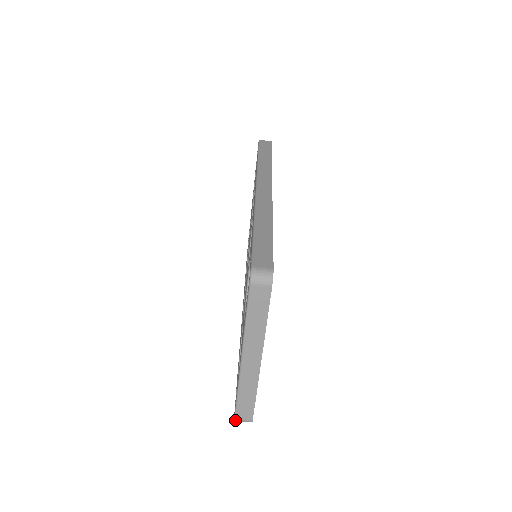
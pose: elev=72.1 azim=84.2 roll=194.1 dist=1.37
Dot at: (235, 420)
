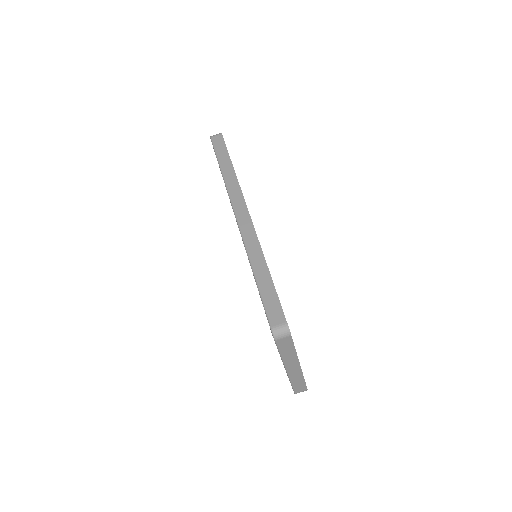
Dot at: occluded
